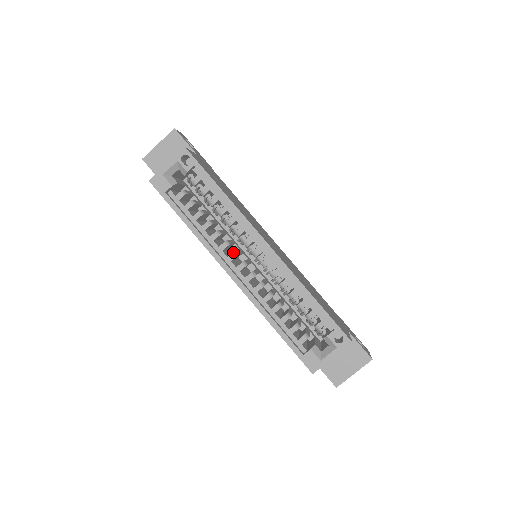
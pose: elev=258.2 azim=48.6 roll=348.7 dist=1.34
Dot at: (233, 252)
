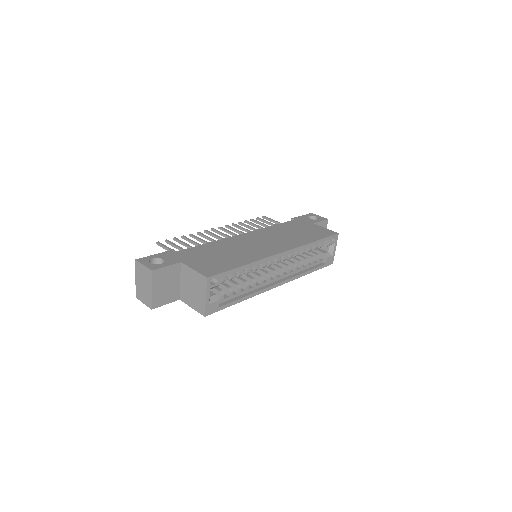
Dot at: (268, 276)
